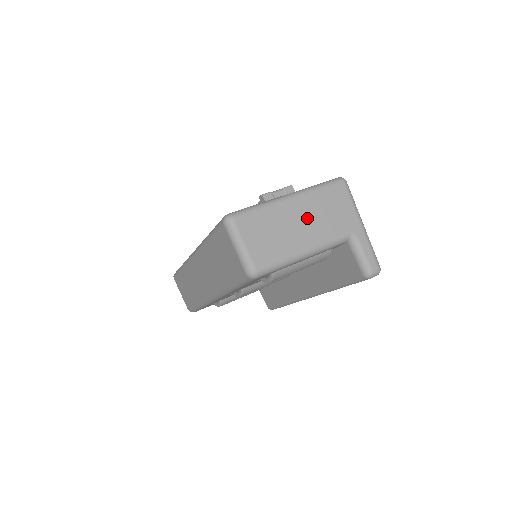
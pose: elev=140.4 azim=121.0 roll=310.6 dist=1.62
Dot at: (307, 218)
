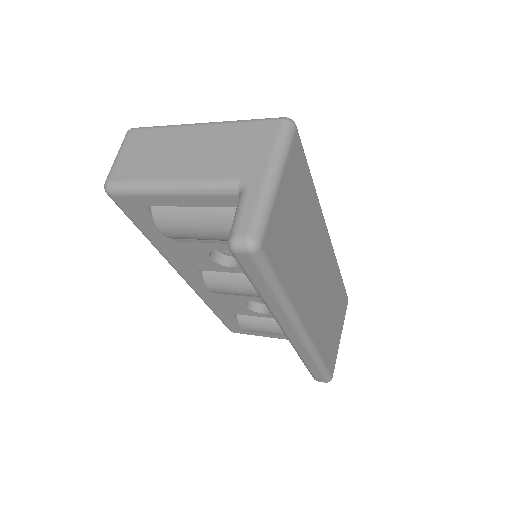
Dot at: (201, 148)
